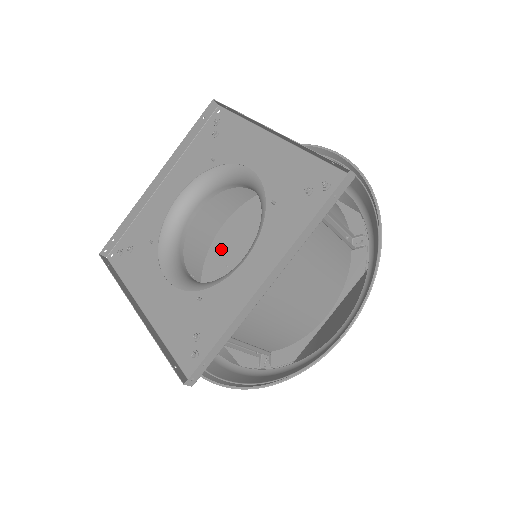
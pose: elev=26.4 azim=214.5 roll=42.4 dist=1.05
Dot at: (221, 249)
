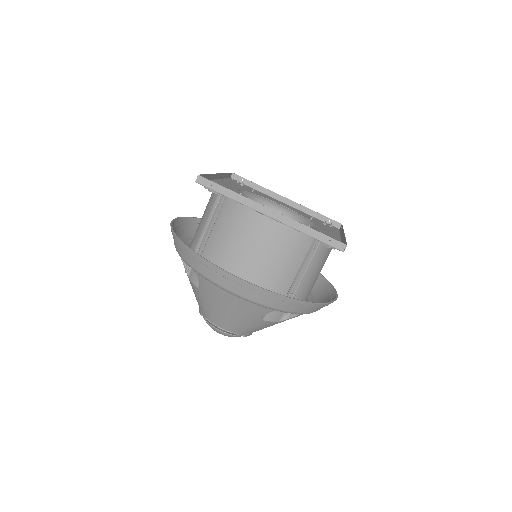
Dot at: occluded
